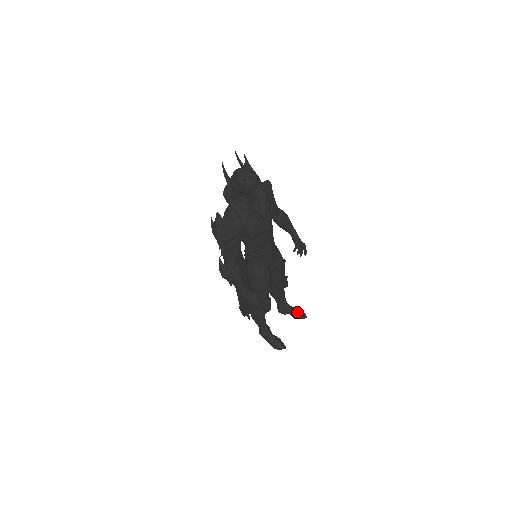
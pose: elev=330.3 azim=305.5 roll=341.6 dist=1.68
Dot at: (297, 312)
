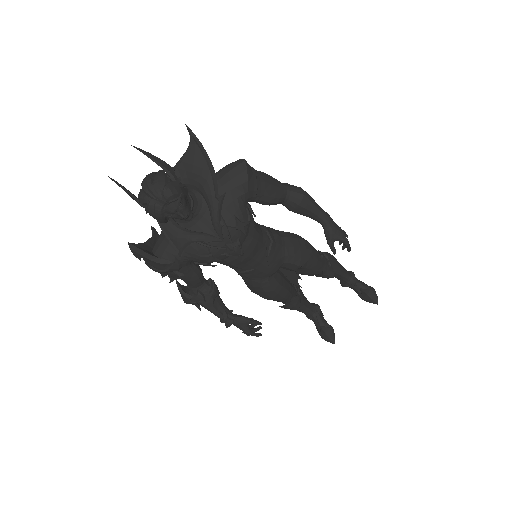
Dot at: (364, 294)
